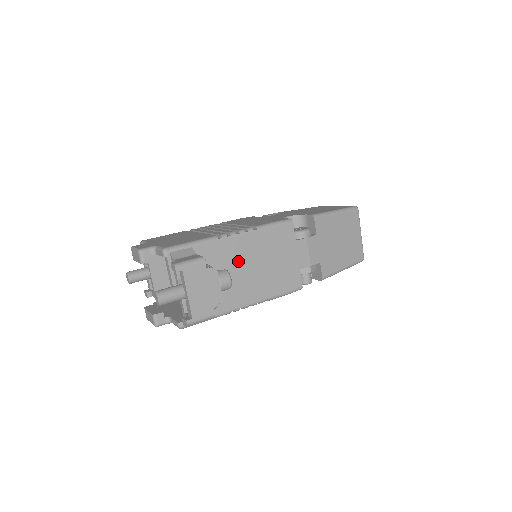
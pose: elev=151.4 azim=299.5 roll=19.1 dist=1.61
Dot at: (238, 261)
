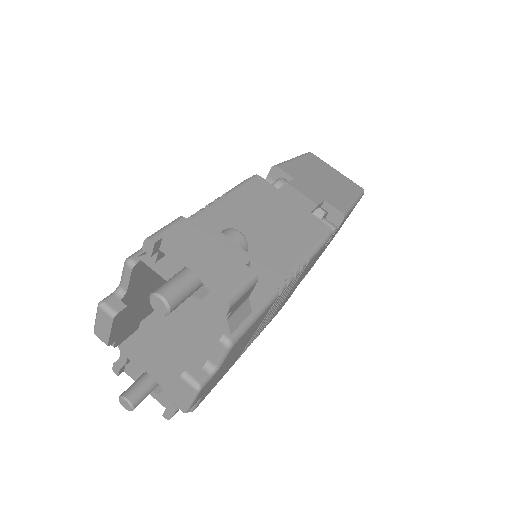
Dot at: occluded
